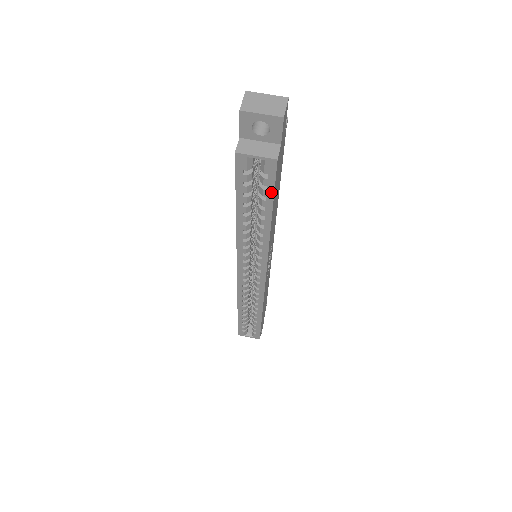
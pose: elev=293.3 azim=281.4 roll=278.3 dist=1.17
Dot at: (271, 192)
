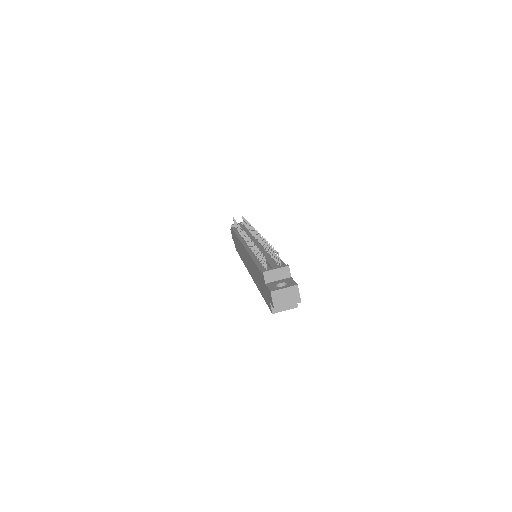
Dot at: occluded
